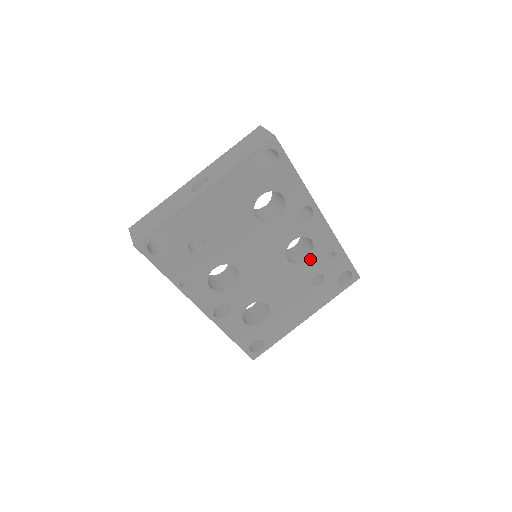
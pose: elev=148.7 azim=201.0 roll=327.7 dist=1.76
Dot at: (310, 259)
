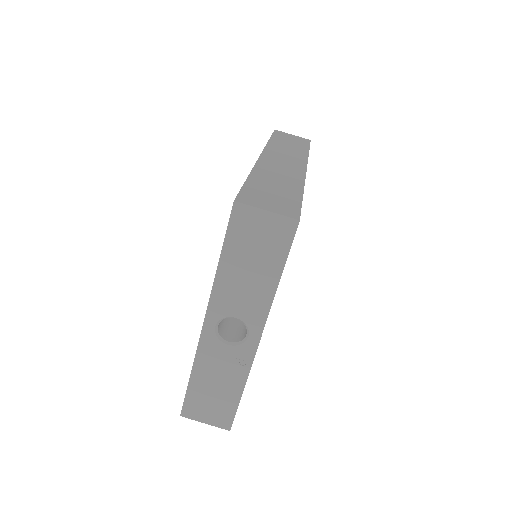
Dot at: occluded
